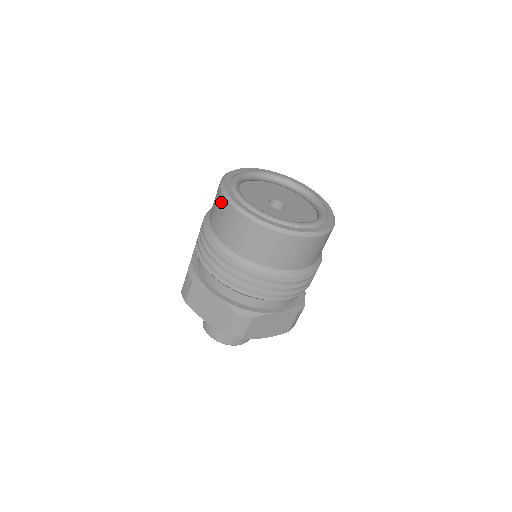
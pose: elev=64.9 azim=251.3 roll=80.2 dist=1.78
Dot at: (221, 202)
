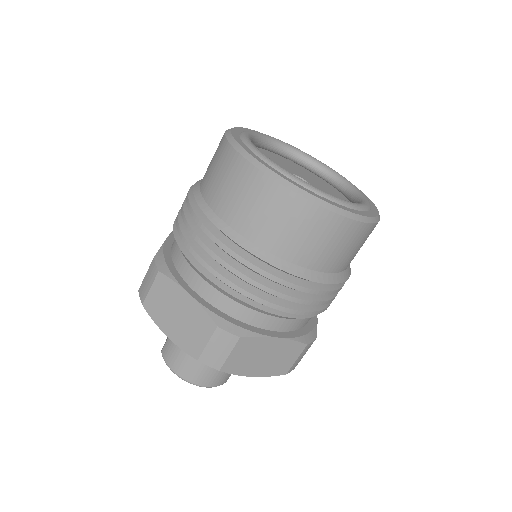
Dot at: (223, 152)
